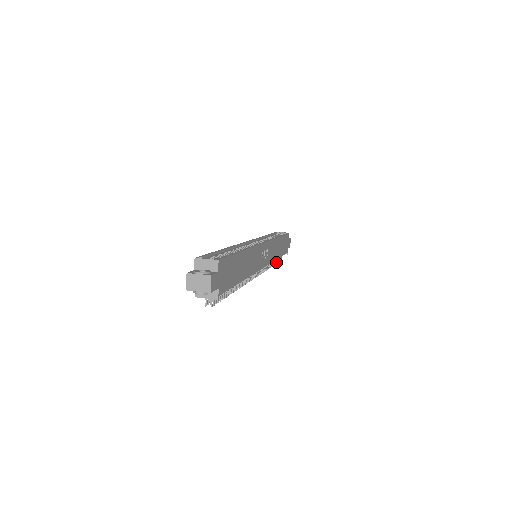
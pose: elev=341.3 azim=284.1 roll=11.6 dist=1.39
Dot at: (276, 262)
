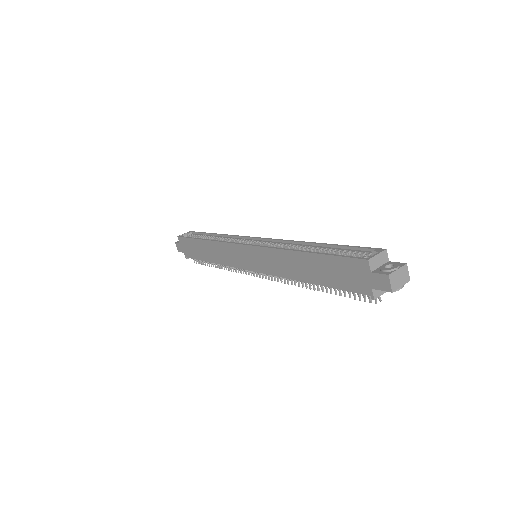
Dot at: occluded
